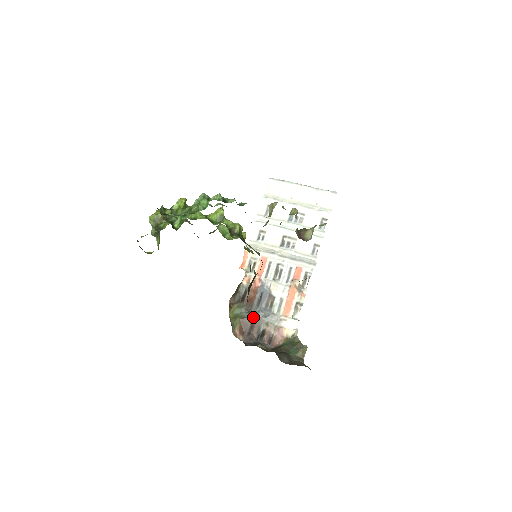
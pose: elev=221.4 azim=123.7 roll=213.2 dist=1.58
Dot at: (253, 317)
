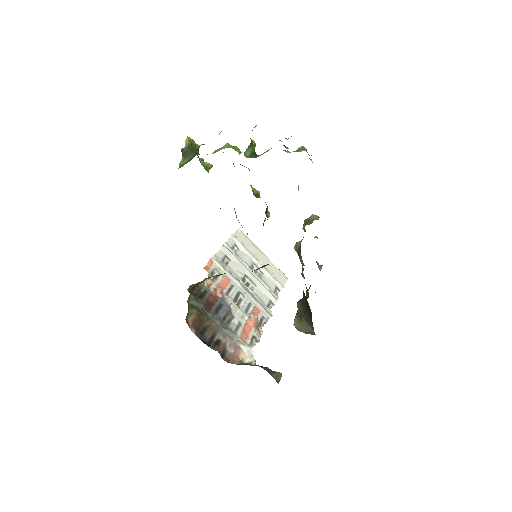
Dot at: (211, 319)
